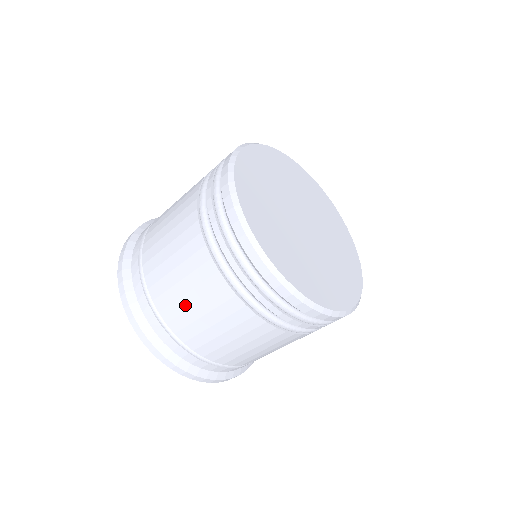
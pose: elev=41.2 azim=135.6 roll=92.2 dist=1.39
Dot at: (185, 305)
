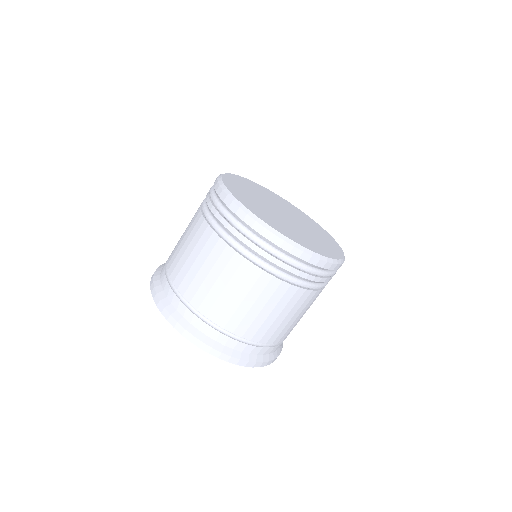
Dot at: (208, 286)
